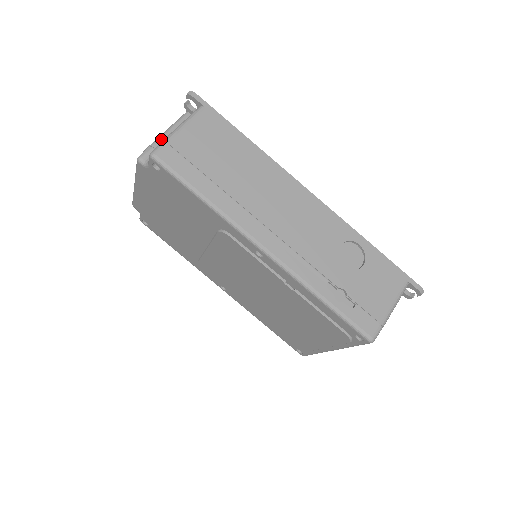
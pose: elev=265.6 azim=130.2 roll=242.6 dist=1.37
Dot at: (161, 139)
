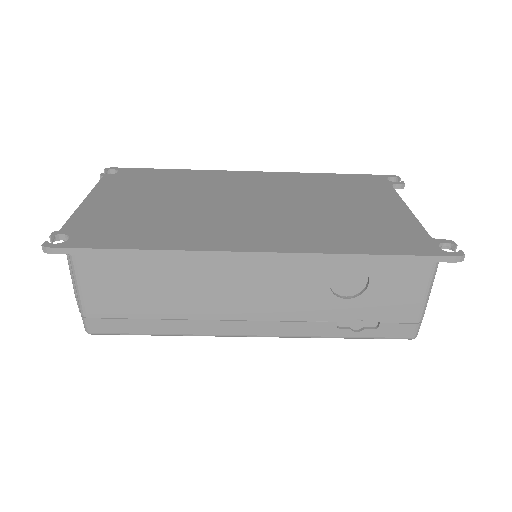
Dot at: occluded
